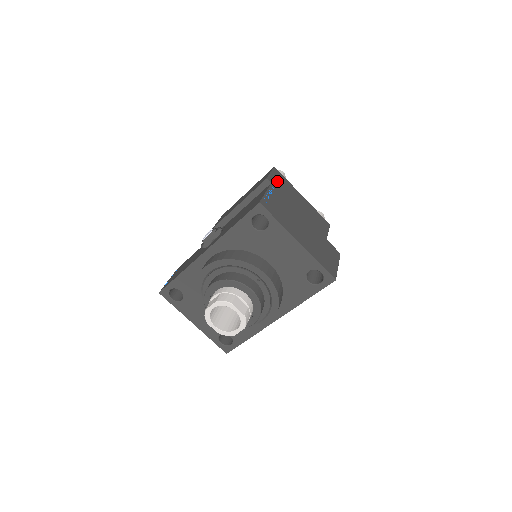
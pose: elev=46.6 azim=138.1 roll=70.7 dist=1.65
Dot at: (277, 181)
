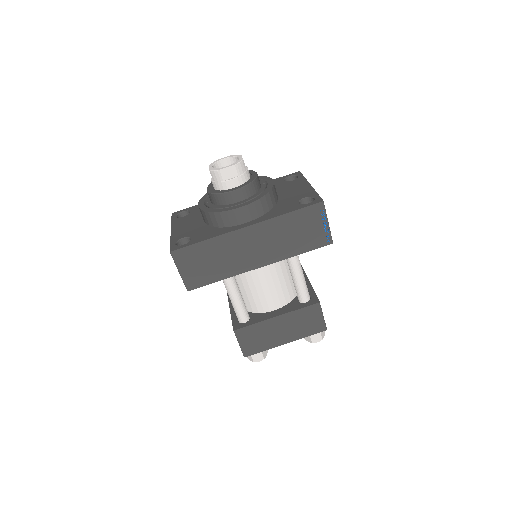
Dot at: occluded
